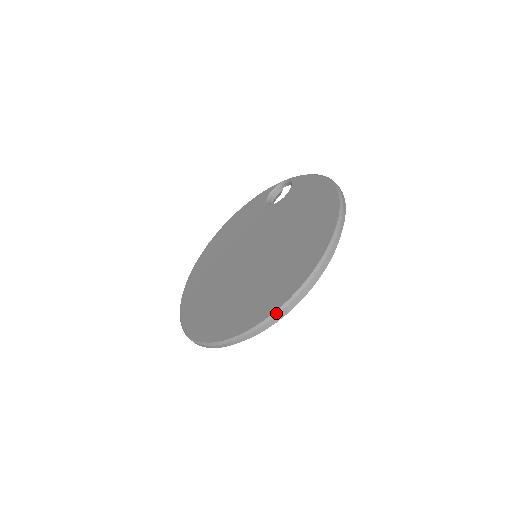
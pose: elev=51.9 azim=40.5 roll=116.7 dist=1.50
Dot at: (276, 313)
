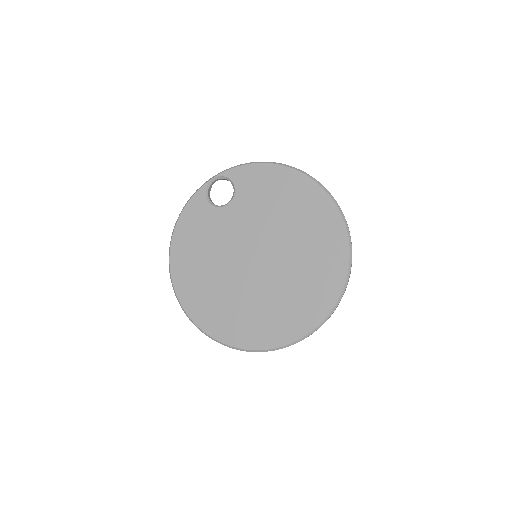
Dot at: (345, 287)
